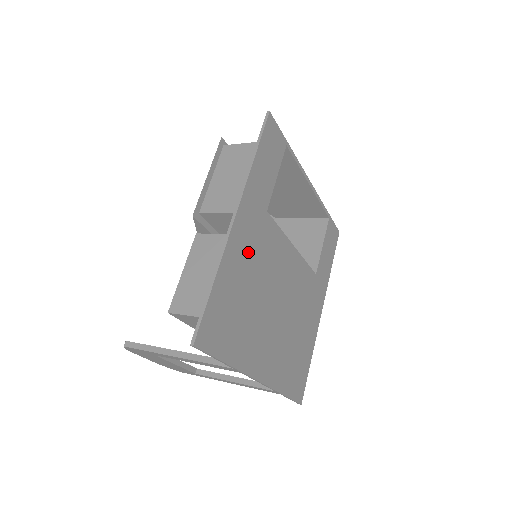
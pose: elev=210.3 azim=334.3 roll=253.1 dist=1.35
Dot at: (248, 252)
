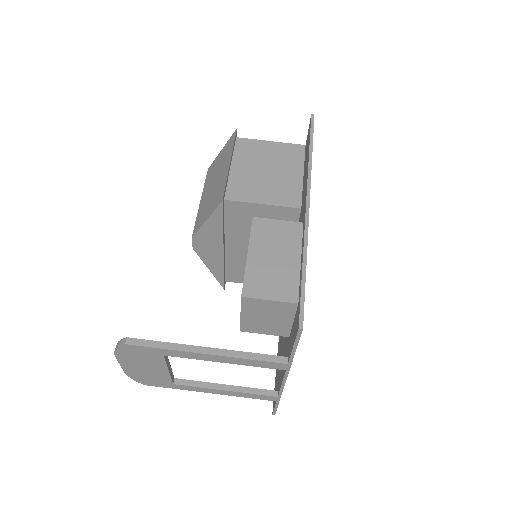
Dot at: occluded
